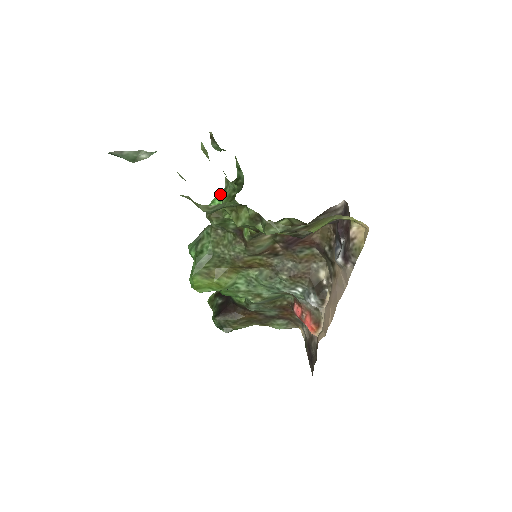
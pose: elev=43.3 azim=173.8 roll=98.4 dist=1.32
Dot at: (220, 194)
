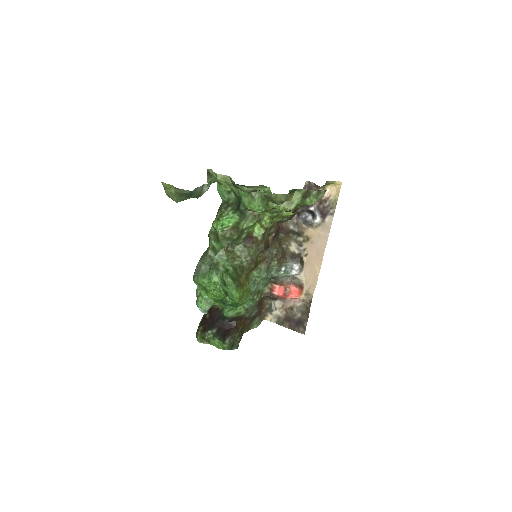
Dot at: (221, 218)
